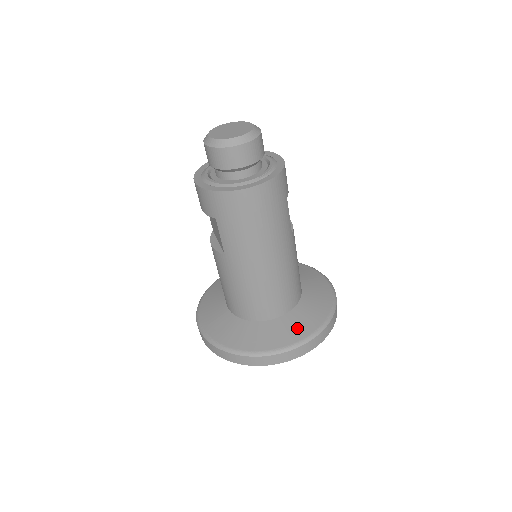
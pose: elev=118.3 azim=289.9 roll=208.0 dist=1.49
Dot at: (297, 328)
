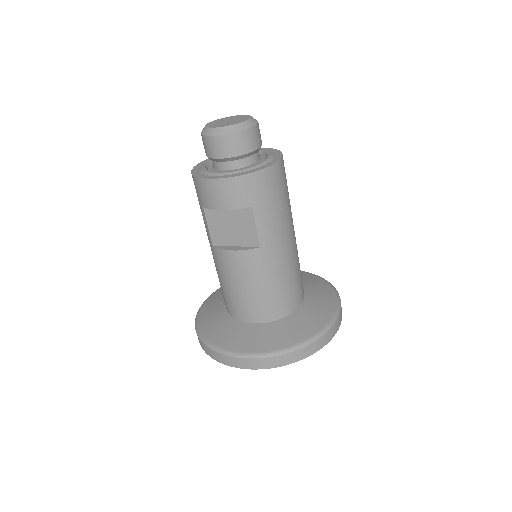
Dot at: (324, 299)
